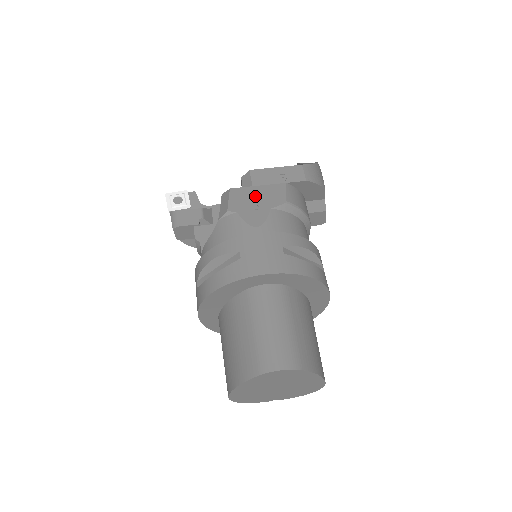
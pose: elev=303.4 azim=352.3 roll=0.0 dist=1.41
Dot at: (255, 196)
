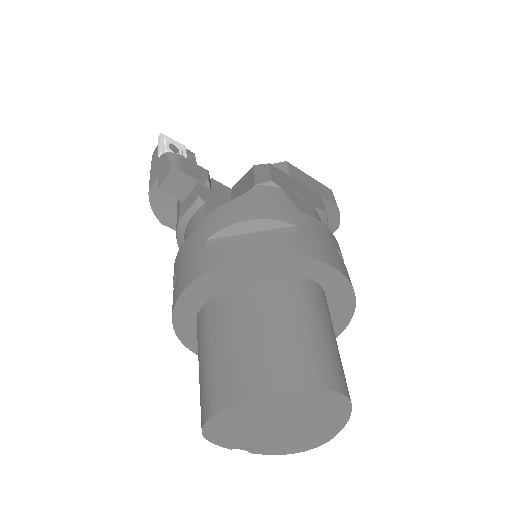
Dot at: (296, 186)
